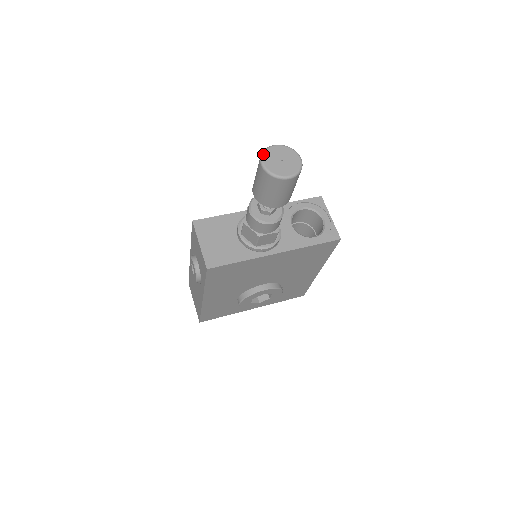
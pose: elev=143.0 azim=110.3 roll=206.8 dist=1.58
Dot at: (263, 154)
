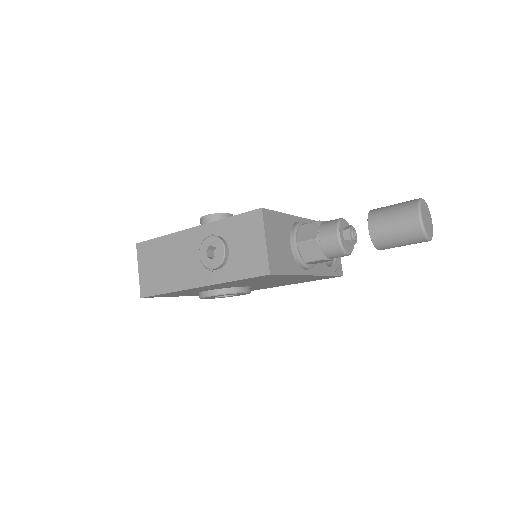
Dot at: (421, 206)
